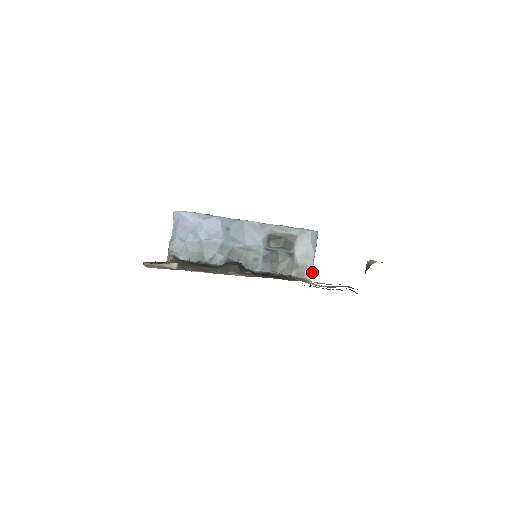
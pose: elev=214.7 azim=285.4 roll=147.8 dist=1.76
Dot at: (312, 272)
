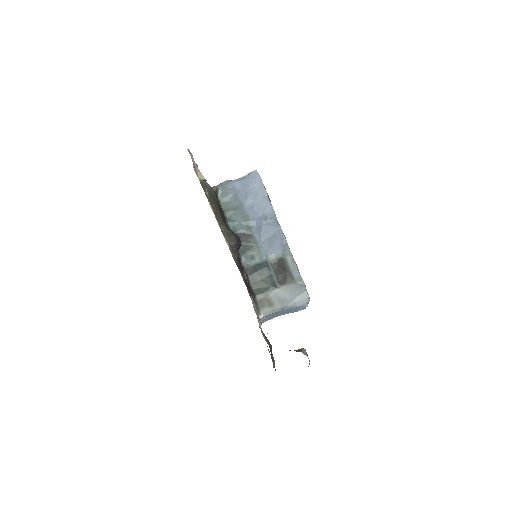
Dot at: occluded
